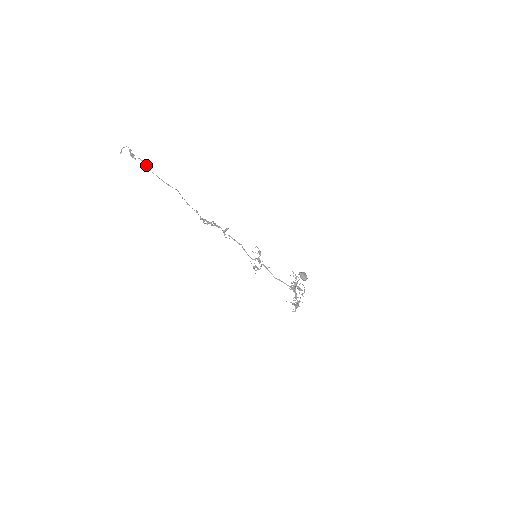
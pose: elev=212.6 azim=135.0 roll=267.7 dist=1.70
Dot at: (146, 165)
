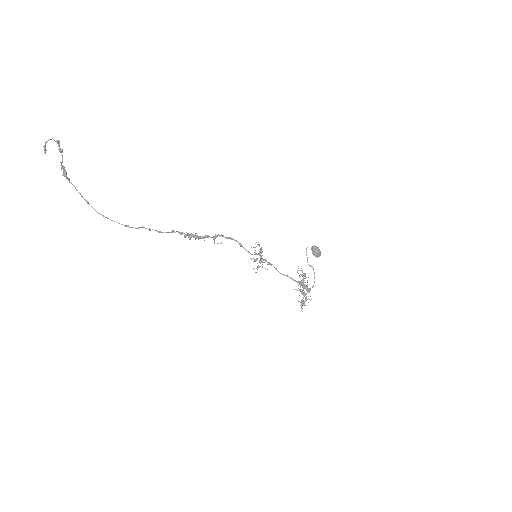
Dot at: (87, 203)
